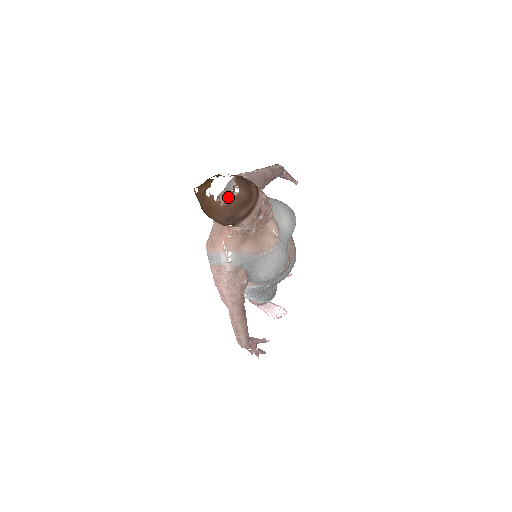
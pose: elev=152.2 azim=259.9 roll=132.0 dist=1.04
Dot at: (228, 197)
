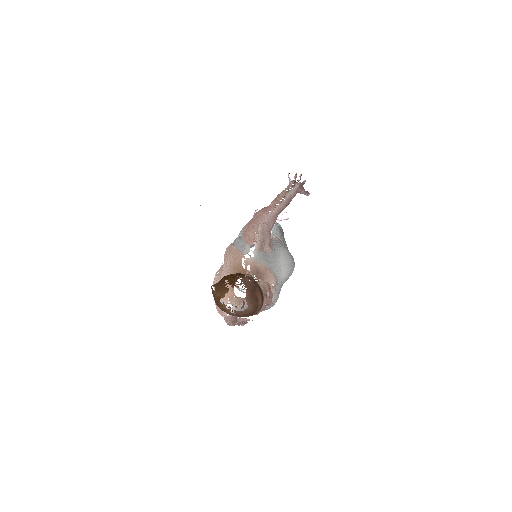
Dot at: (239, 263)
